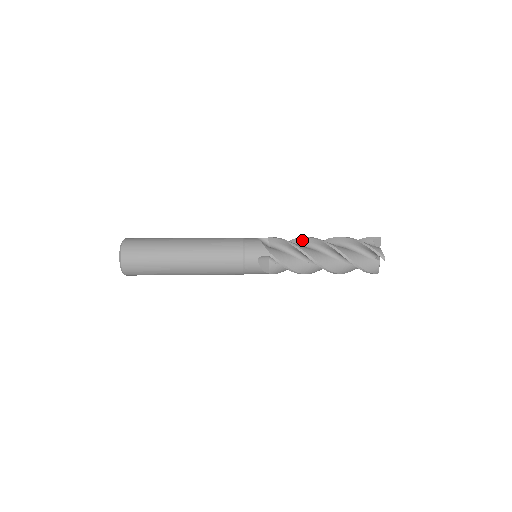
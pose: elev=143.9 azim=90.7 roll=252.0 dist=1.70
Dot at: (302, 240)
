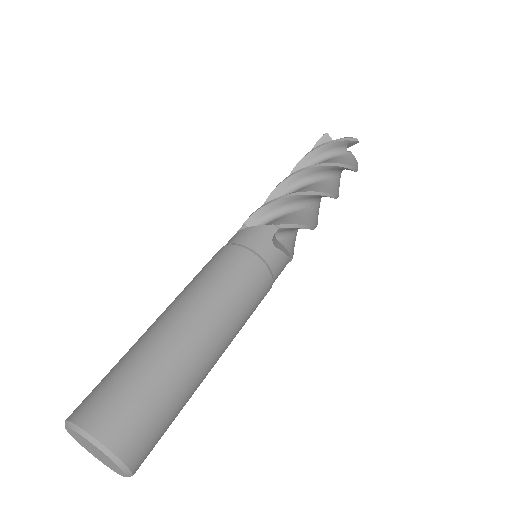
Dot at: (274, 196)
